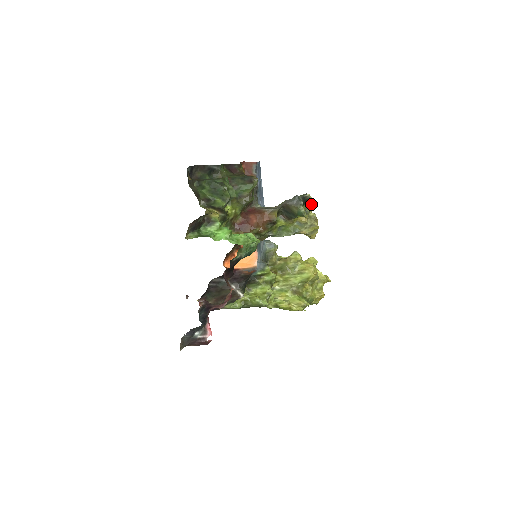
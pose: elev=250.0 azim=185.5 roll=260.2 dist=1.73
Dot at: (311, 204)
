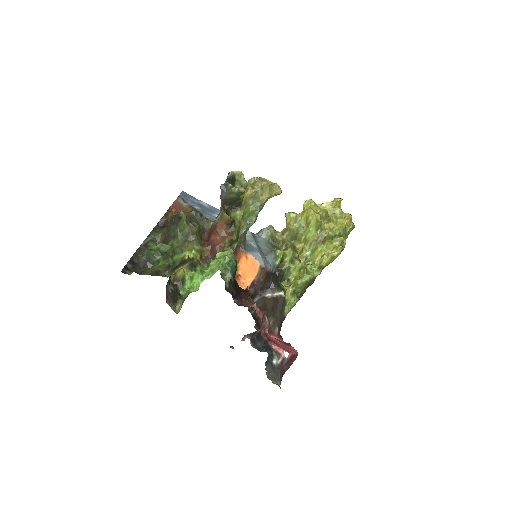
Dot at: (240, 176)
